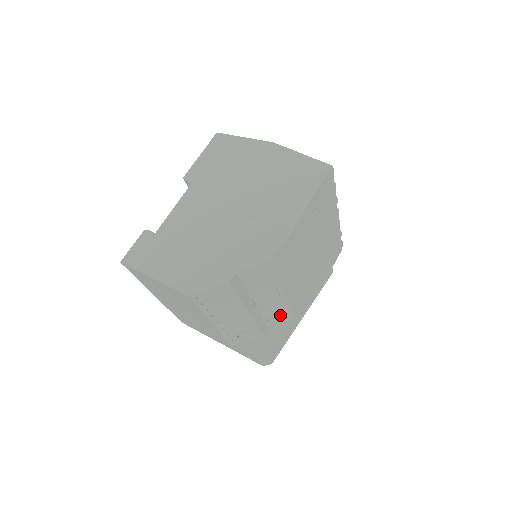
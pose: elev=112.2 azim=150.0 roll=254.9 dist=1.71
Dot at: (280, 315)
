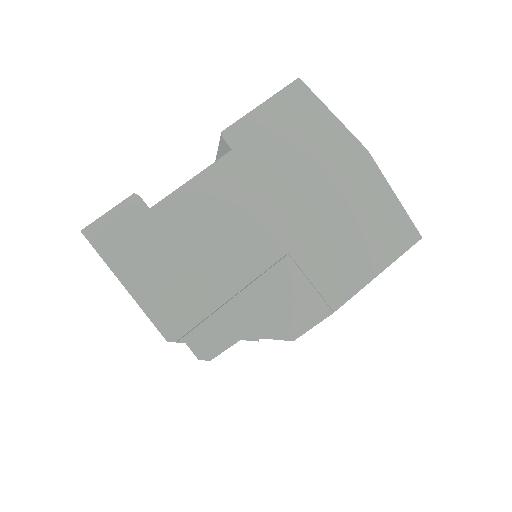
Dot at: occluded
